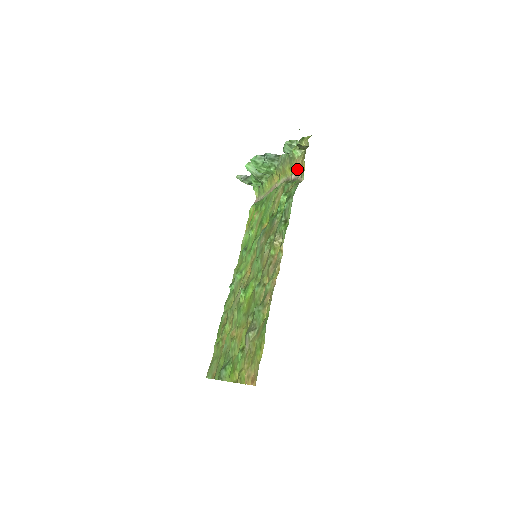
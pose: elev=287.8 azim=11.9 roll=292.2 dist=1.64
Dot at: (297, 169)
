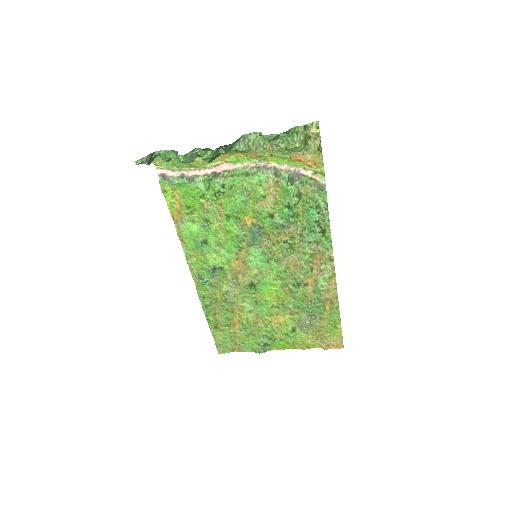
Dot at: (299, 163)
